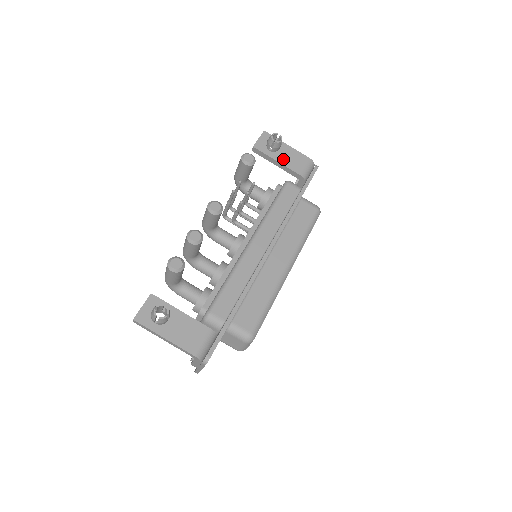
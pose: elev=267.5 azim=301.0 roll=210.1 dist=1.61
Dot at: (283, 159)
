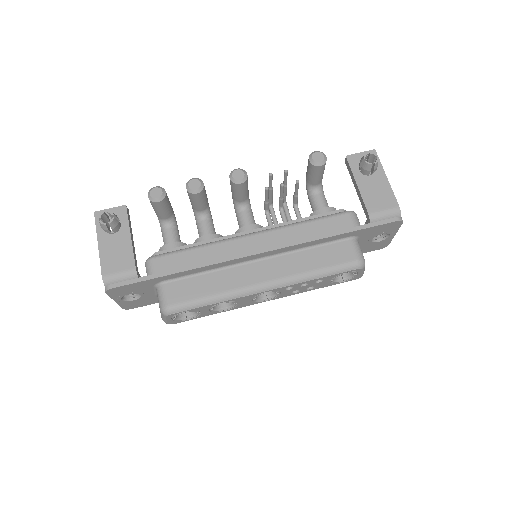
Dot at: (366, 187)
